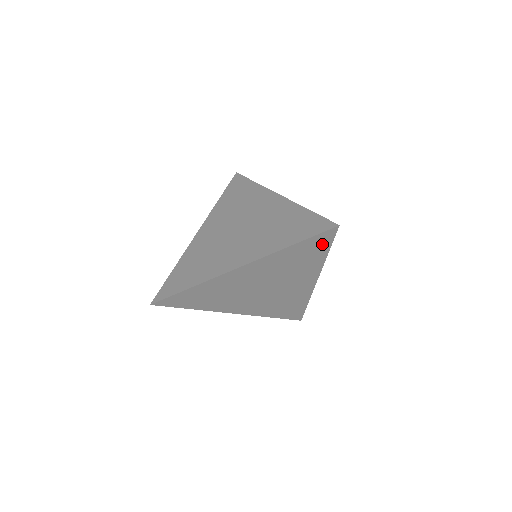
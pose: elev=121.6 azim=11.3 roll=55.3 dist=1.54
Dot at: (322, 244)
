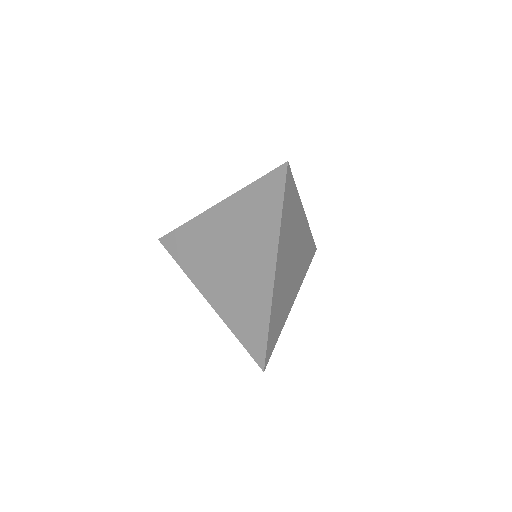
Dot at: (290, 187)
